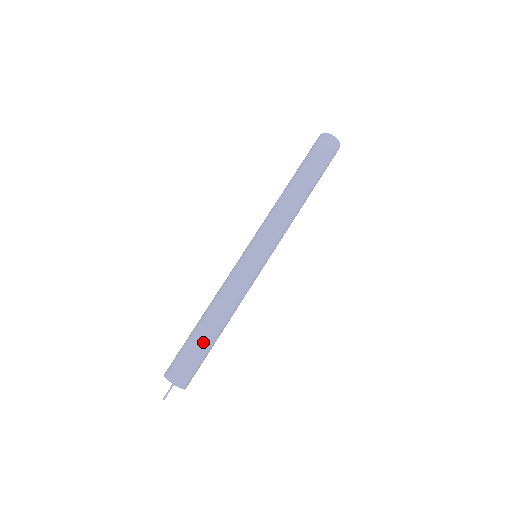
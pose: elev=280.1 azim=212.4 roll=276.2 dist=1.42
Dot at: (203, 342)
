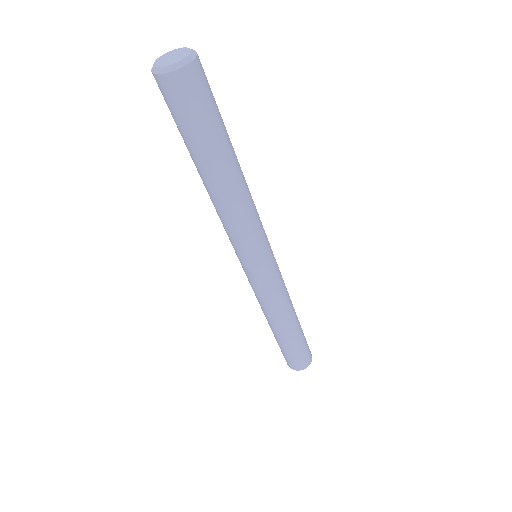
Dot at: (300, 336)
